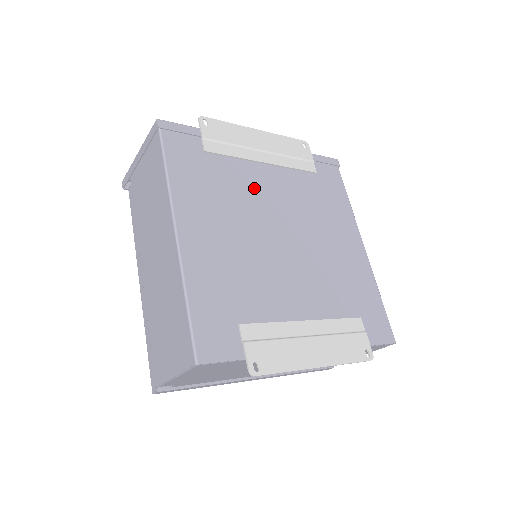
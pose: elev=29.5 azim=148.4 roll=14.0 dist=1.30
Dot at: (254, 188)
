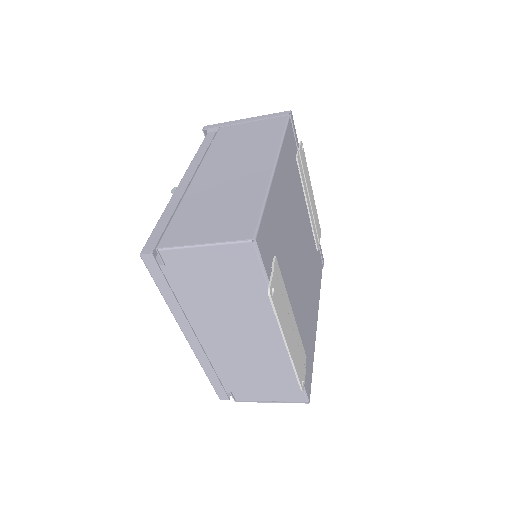
Dot at: (301, 209)
